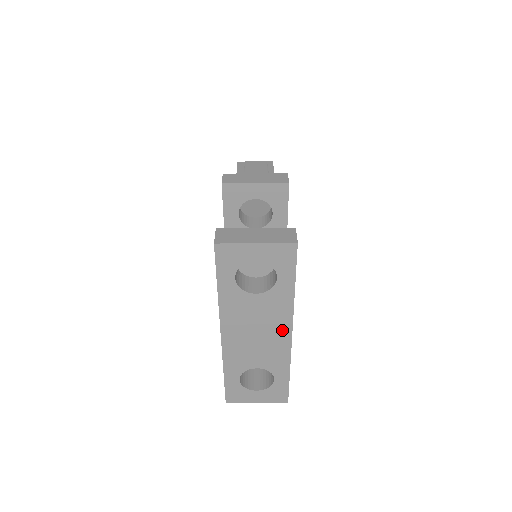
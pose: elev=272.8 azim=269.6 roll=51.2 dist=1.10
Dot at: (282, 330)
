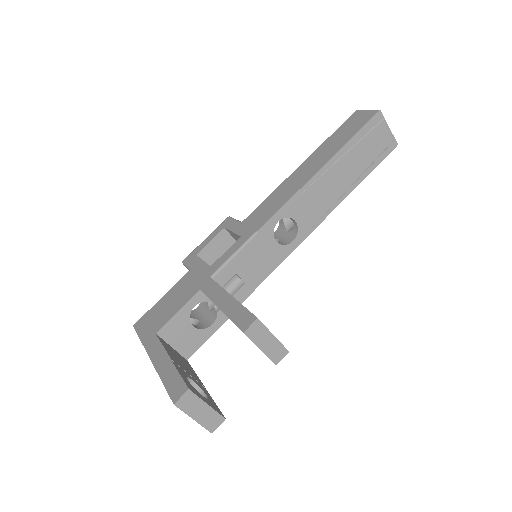
Dot at: occluded
